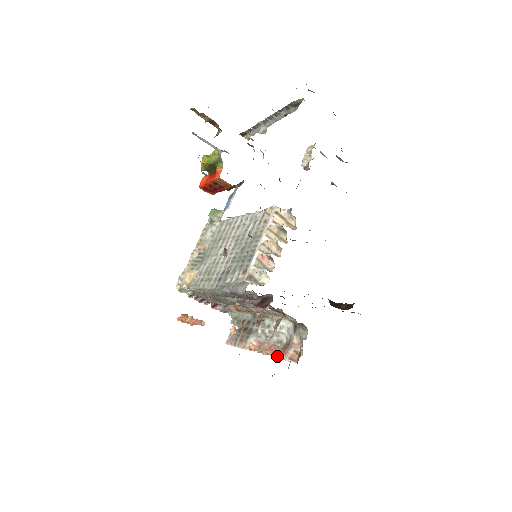
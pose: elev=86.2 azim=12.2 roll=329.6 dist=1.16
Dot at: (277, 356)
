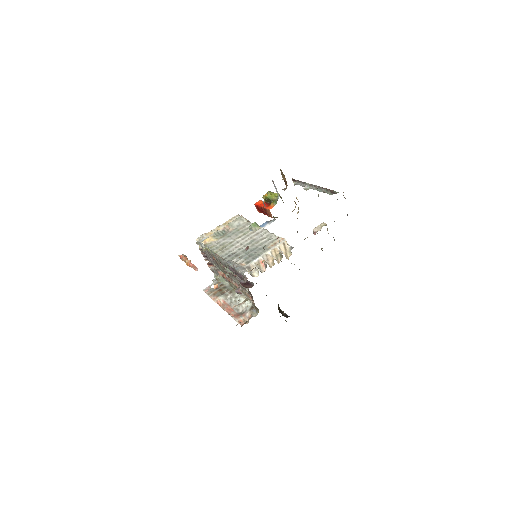
Dot at: (232, 316)
